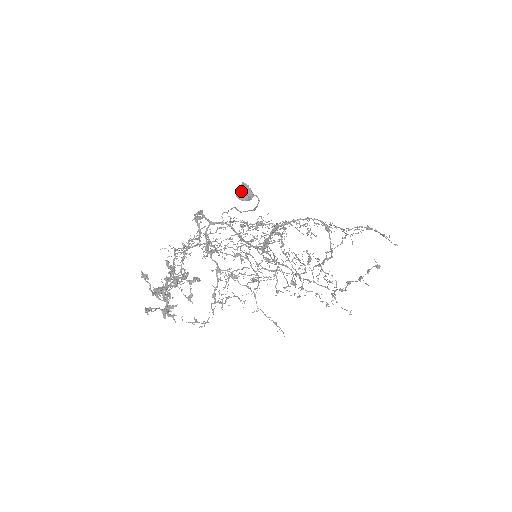
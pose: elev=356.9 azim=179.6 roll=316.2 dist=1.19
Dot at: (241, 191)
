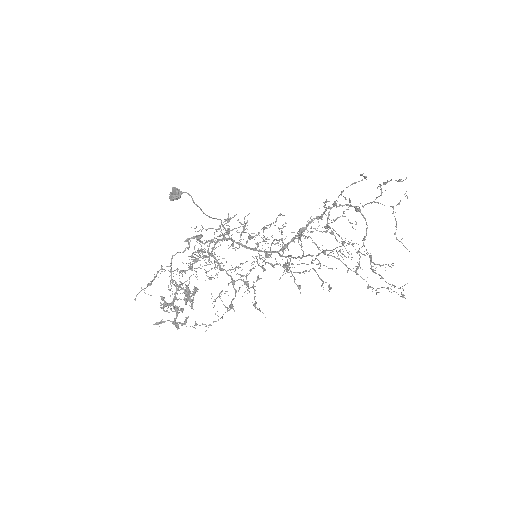
Dot at: (171, 194)
